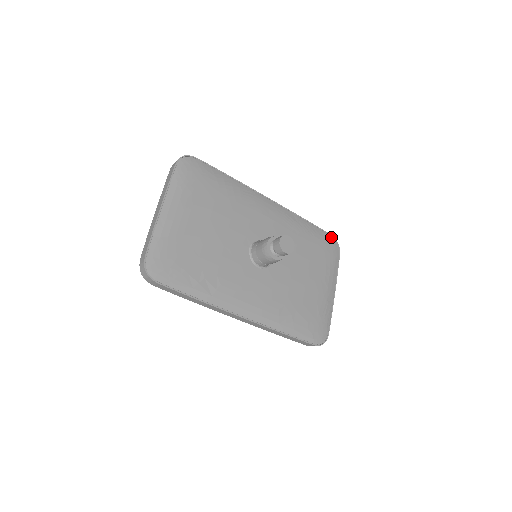
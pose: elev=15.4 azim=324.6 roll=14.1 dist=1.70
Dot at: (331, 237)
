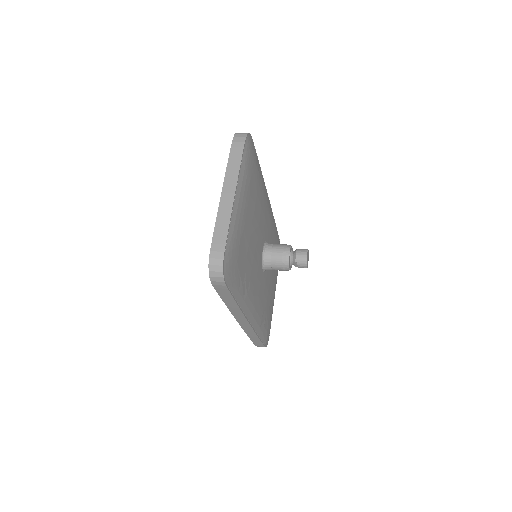
Dot at: (279, 241)
